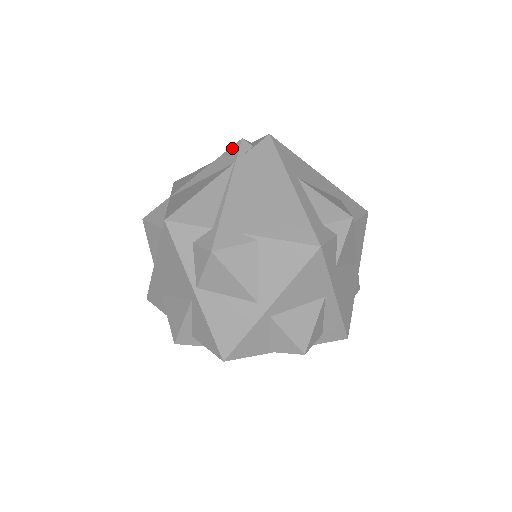
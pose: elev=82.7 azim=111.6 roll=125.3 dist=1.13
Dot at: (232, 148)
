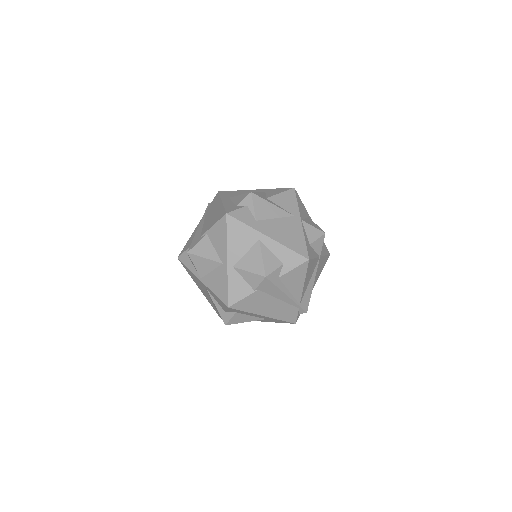
Dot at: occluded
